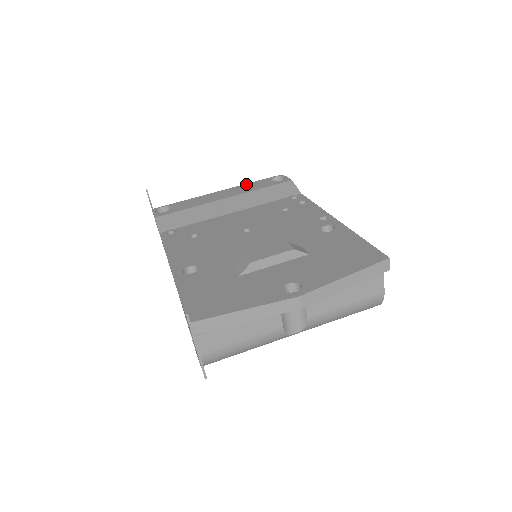
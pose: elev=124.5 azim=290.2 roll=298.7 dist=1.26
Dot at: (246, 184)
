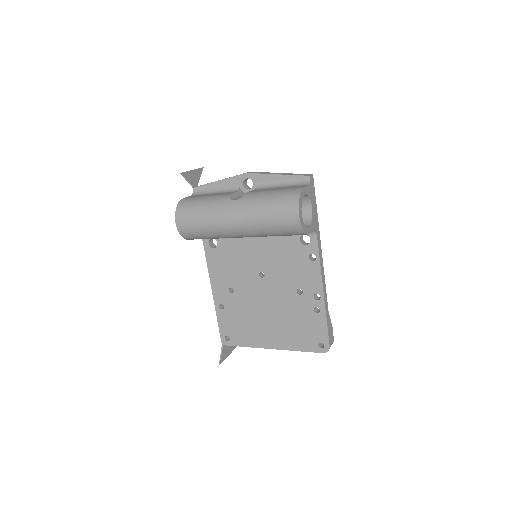
Dot at: occluded
